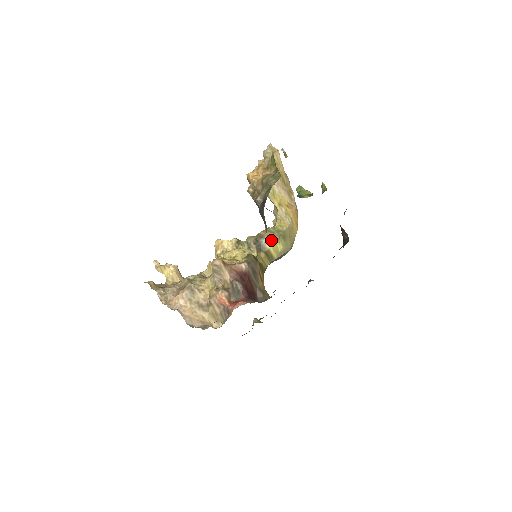
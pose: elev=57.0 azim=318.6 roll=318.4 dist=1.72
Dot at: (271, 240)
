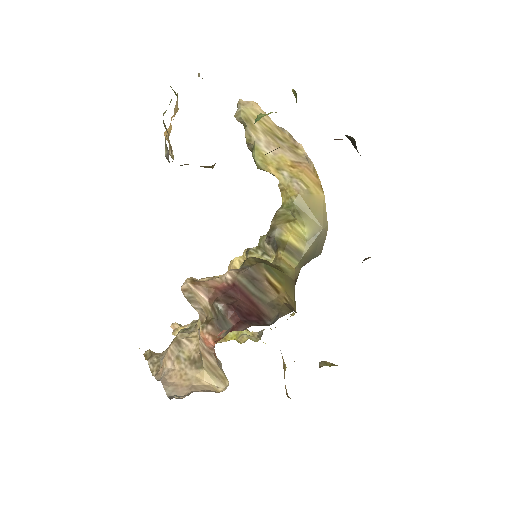
Dot at: (285, 226)
